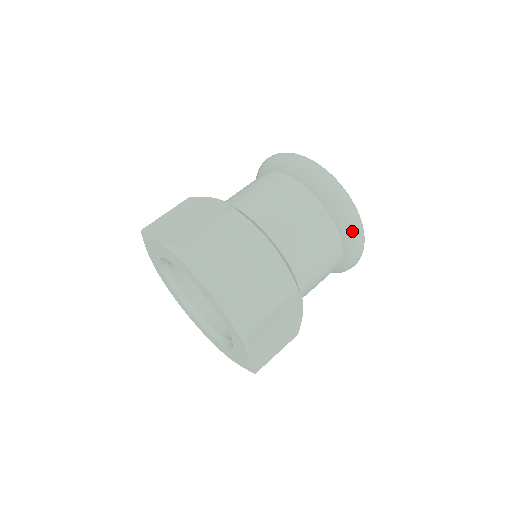
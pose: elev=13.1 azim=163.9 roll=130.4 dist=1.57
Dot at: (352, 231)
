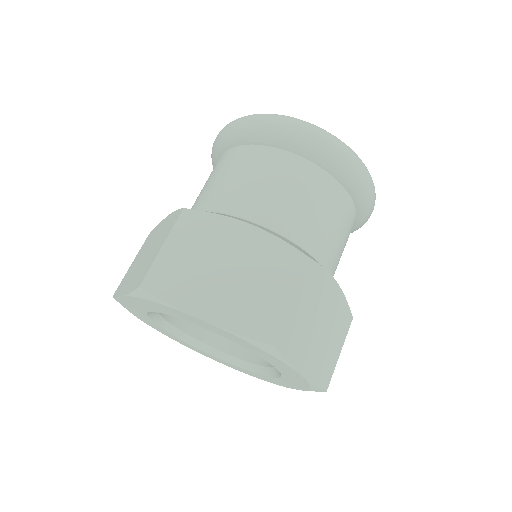
Dot at: (343, 162)
